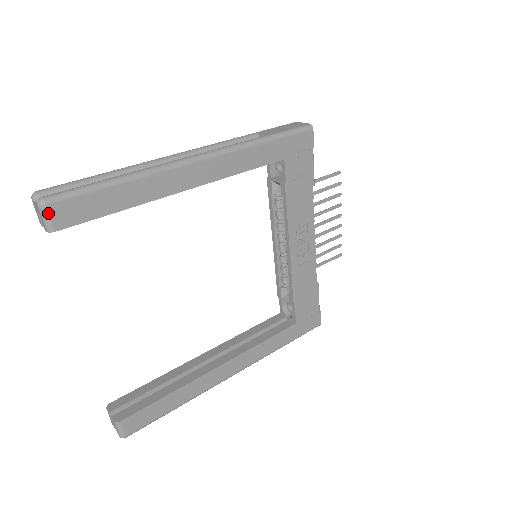
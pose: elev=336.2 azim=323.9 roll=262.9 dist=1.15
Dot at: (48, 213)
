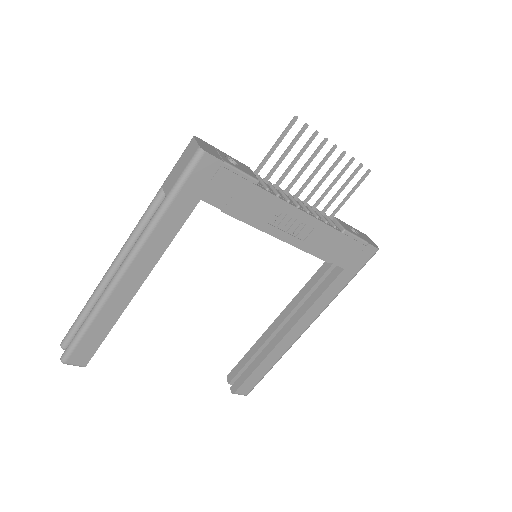
Dot at: (71, 364)
